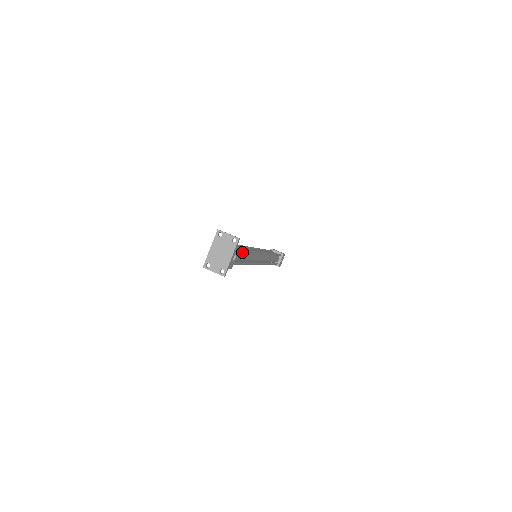
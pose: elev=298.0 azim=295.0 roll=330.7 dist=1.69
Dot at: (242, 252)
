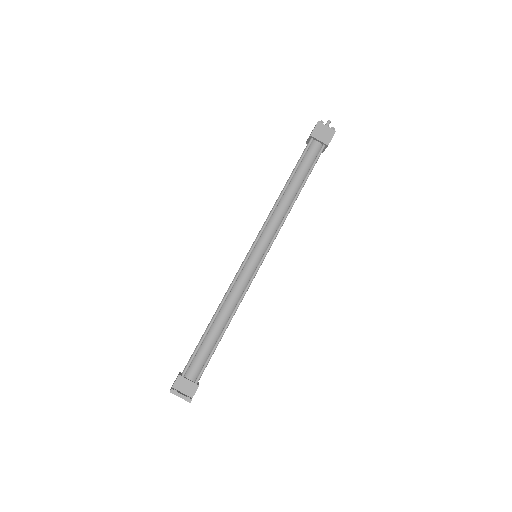
Dot at: (212, 349)
